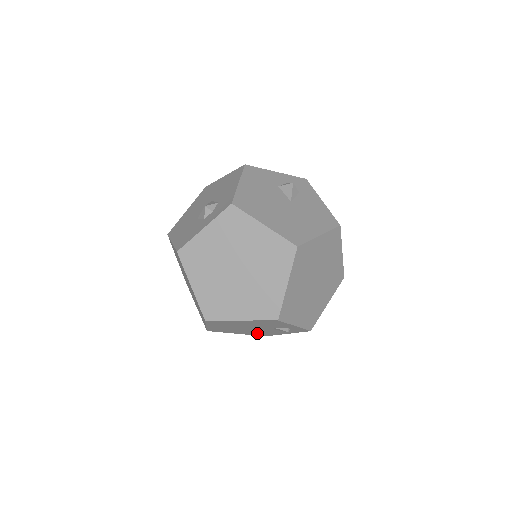
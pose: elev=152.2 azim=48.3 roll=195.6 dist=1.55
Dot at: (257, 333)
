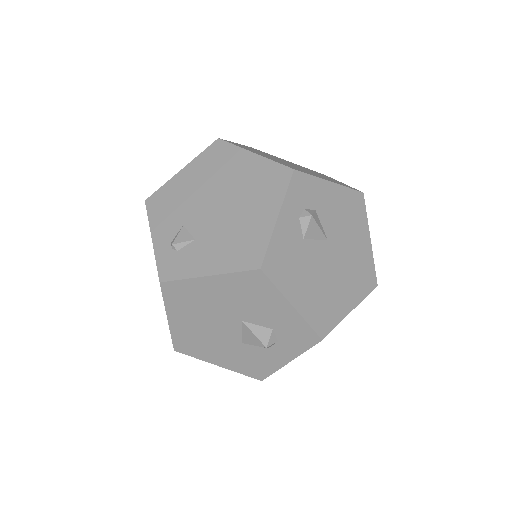
Dot at: occluded
